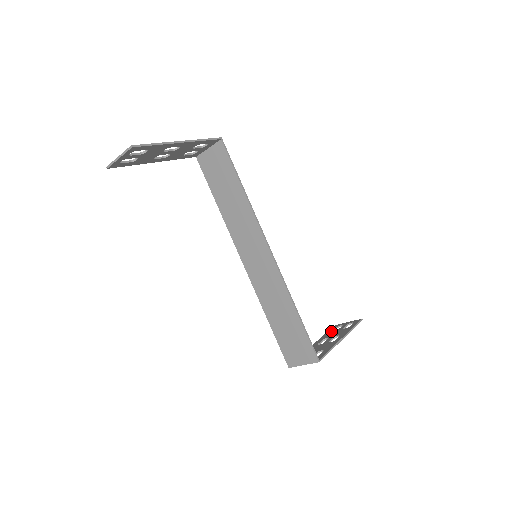
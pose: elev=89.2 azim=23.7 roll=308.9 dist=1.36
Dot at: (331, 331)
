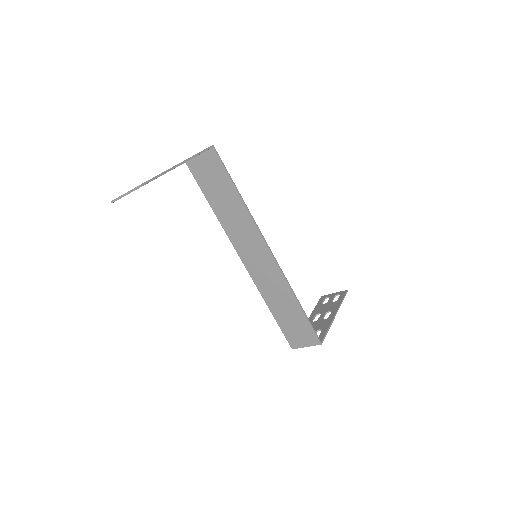
Dot at: (320, 304)
